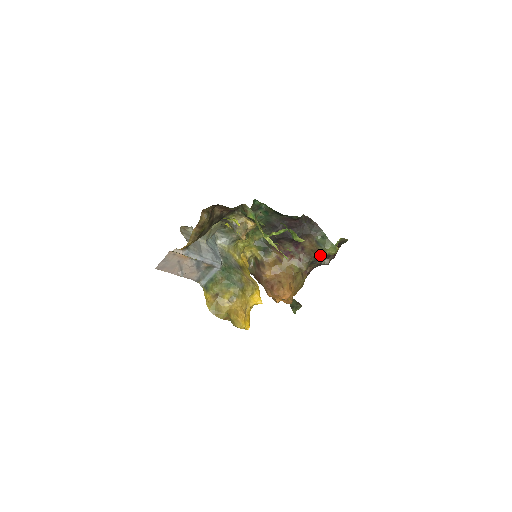
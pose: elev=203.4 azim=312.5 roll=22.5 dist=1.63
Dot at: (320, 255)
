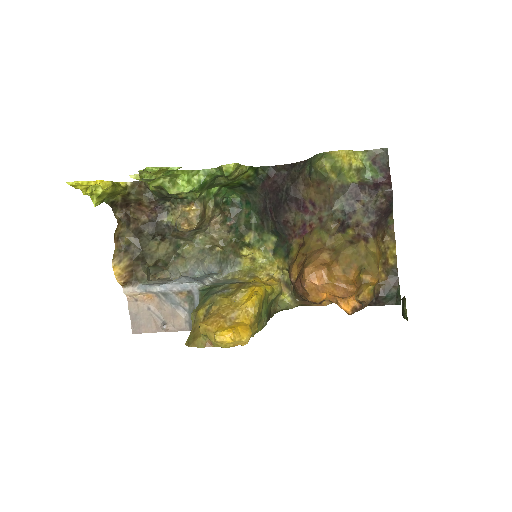
Dot at: (332, 188)
